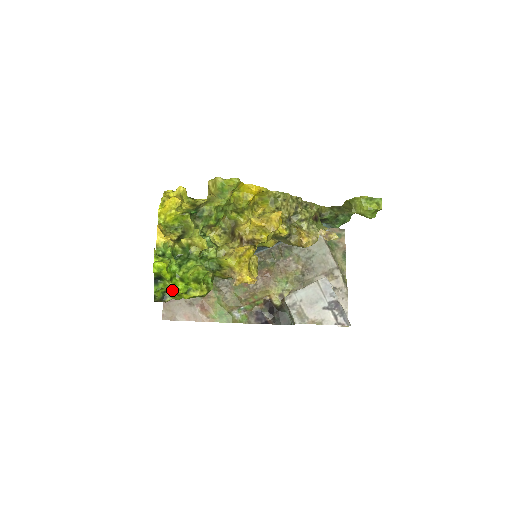
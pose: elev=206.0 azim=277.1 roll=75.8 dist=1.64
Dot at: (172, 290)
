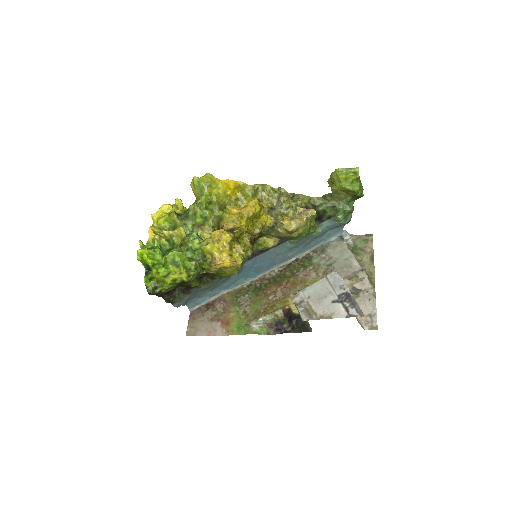
Dot at: (156, 276)
